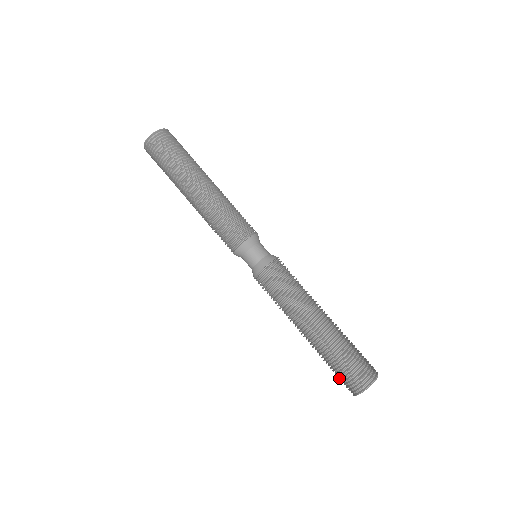
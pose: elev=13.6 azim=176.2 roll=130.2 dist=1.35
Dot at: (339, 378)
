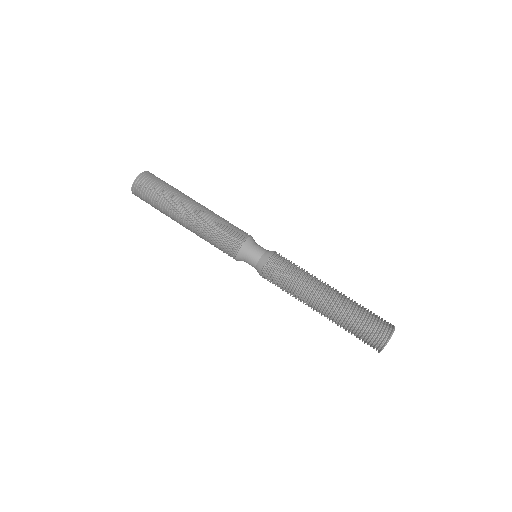
Dot at: occluded
